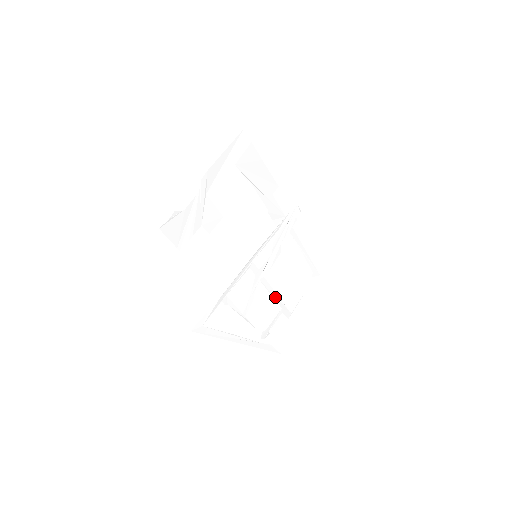
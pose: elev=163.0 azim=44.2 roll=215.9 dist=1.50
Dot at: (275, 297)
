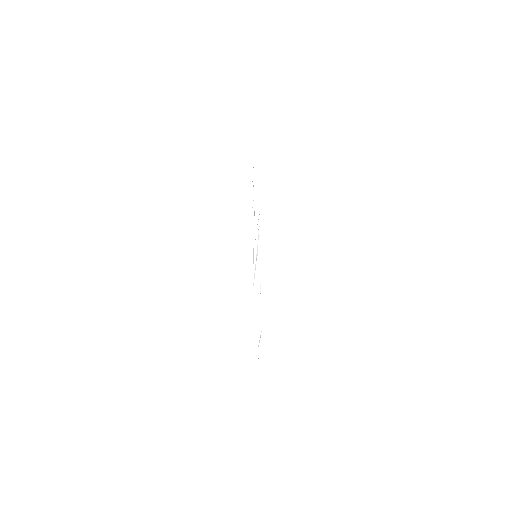
Dot at: occluded
